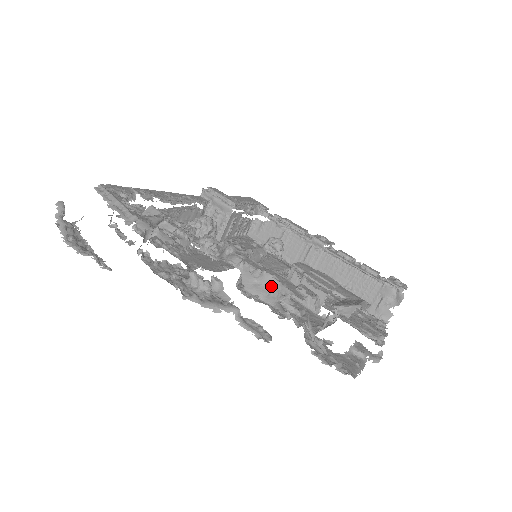
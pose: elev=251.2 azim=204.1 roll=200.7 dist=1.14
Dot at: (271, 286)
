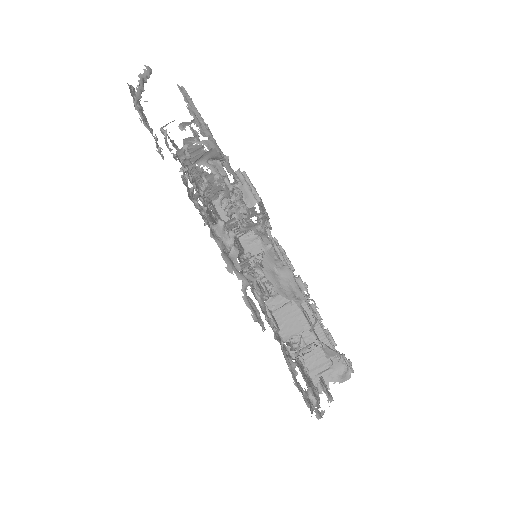
Dot at: (288, 283)
